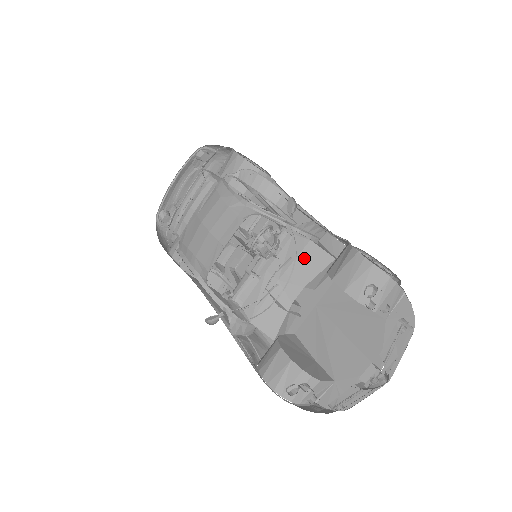
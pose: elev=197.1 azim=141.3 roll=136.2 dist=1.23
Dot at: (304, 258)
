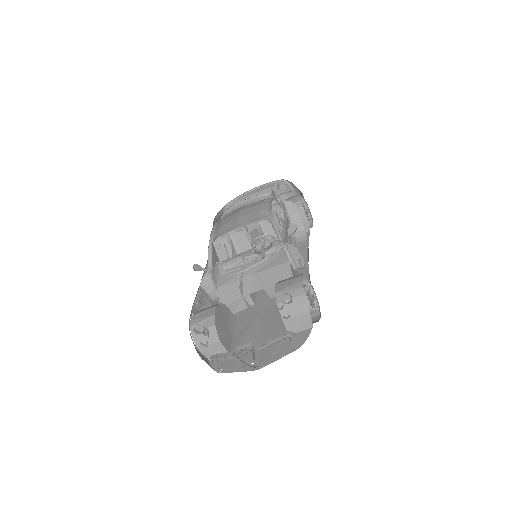
Dot at: (277, 270)
